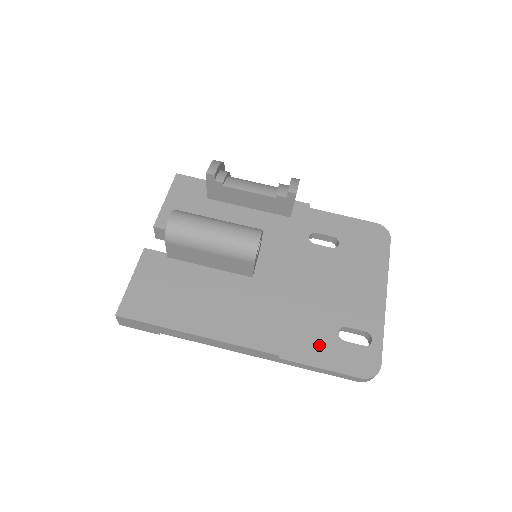
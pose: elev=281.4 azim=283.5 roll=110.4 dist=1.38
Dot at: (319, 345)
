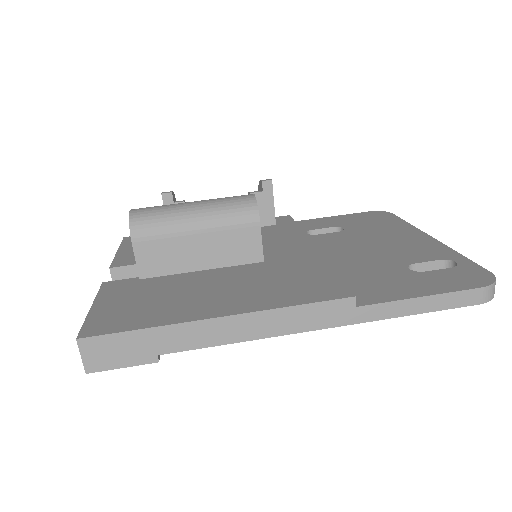
Dot at: (397, 283)
